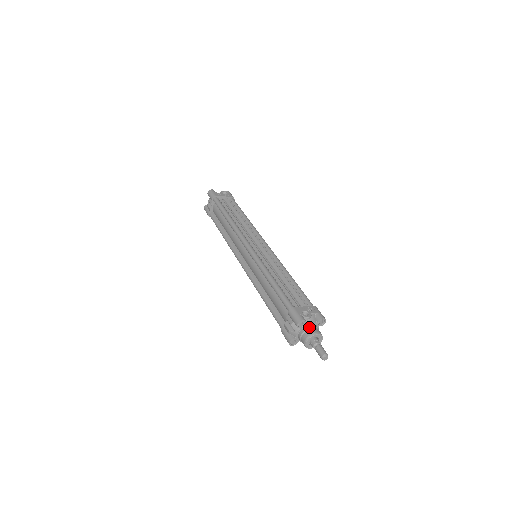
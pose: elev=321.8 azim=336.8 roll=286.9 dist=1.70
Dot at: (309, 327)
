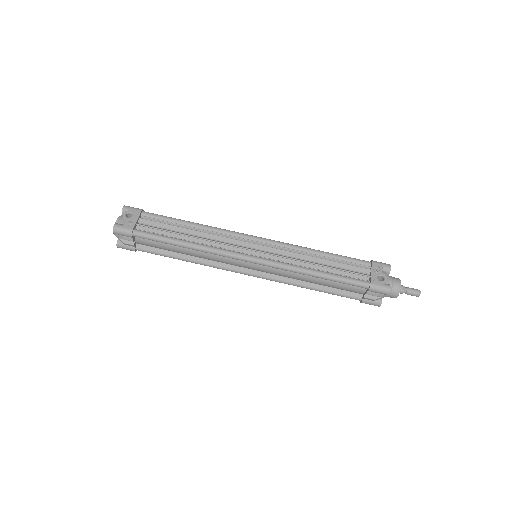
Dot at: (391, 285)
